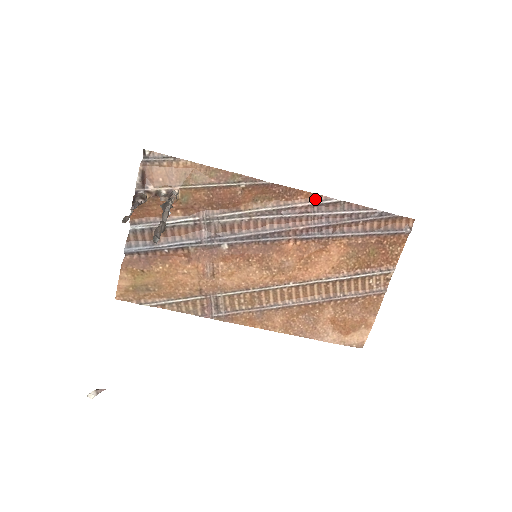
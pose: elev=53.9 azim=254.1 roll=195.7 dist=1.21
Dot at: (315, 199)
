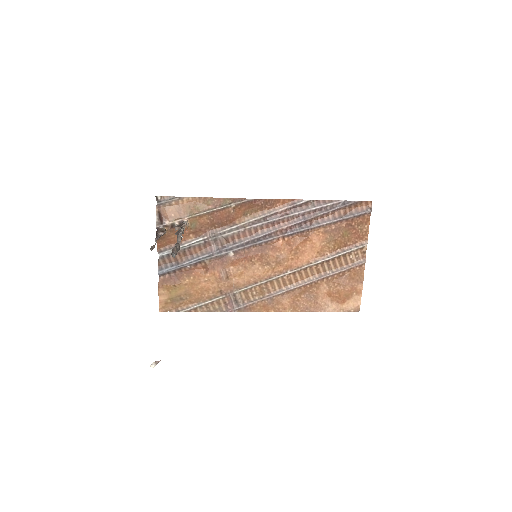
Dot at: (290, 203)
